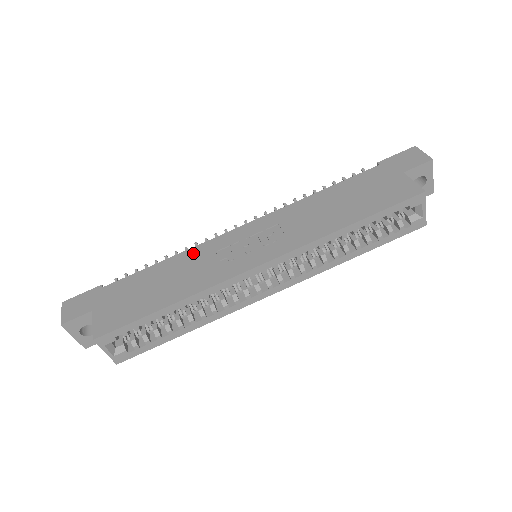
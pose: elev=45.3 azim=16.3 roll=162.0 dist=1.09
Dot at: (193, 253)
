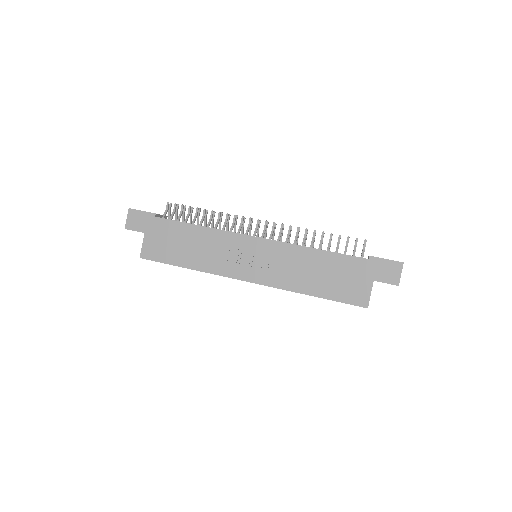
Dot at: (217, 235)
